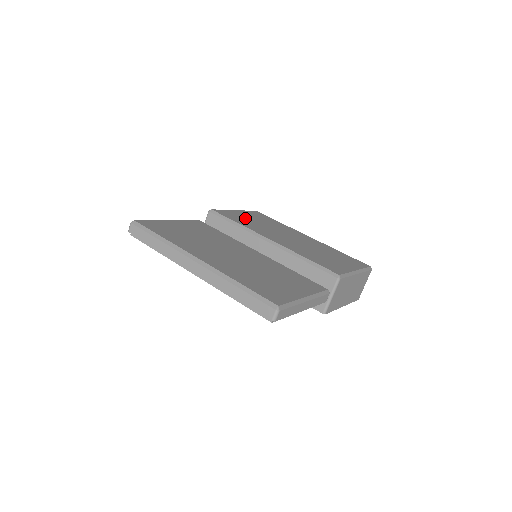
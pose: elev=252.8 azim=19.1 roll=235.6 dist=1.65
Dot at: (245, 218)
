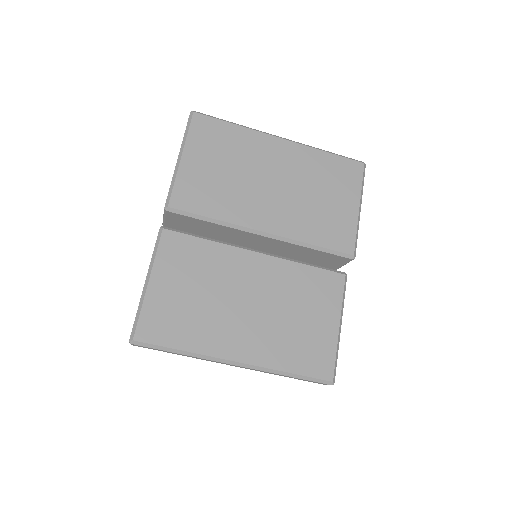
Dot at: (207, 180)
